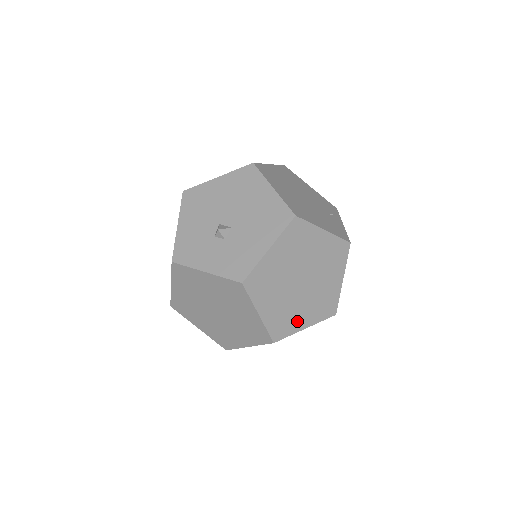
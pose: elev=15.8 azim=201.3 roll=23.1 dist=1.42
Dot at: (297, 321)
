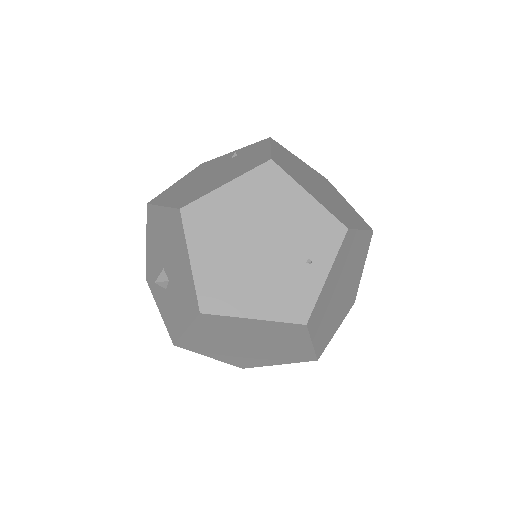
Dot at: (262, 361)
